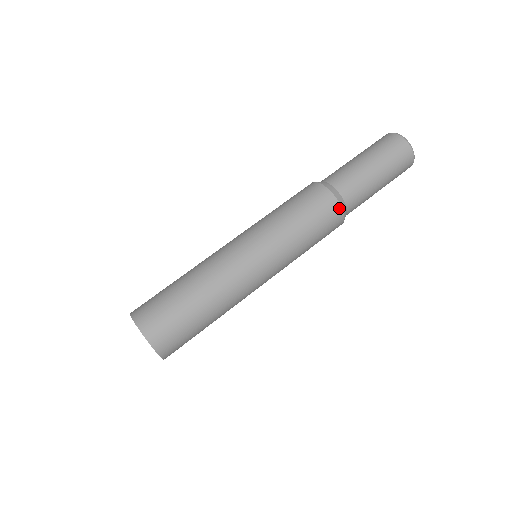
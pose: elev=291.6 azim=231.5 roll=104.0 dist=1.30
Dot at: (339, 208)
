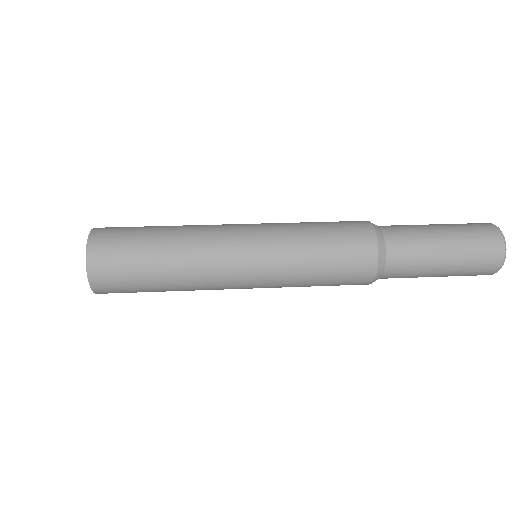
Dot at: (373, 272)
